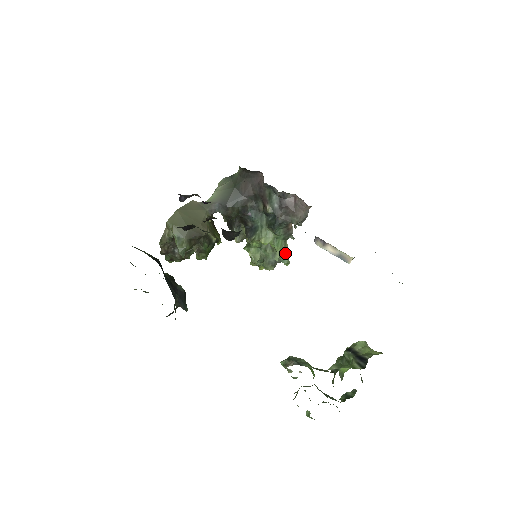
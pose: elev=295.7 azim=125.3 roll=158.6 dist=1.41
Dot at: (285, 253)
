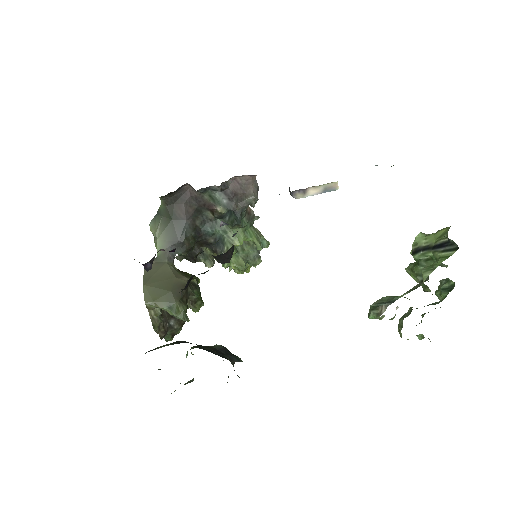
Dot at: occluded
